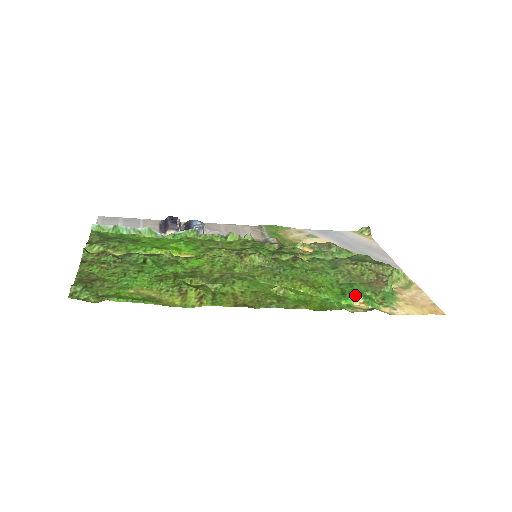
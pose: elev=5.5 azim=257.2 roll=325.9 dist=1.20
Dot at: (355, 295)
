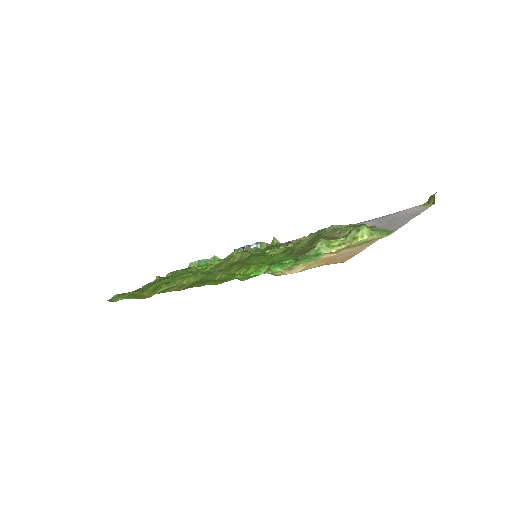
Dot at: (267, 265)
